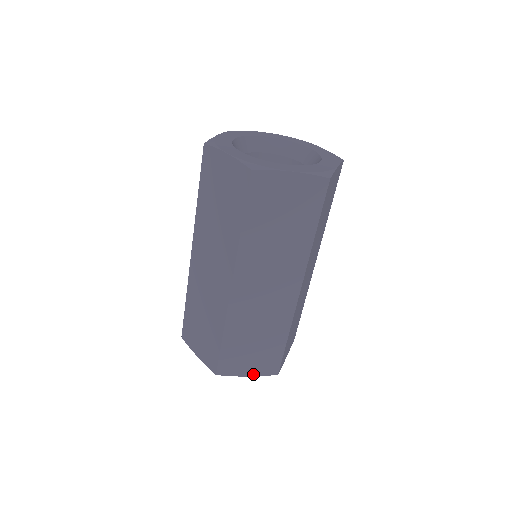
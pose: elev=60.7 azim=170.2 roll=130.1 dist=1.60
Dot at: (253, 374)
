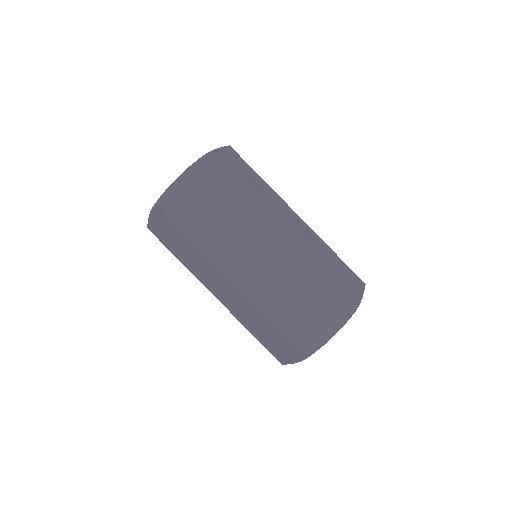
Dot at: (360, 295)
